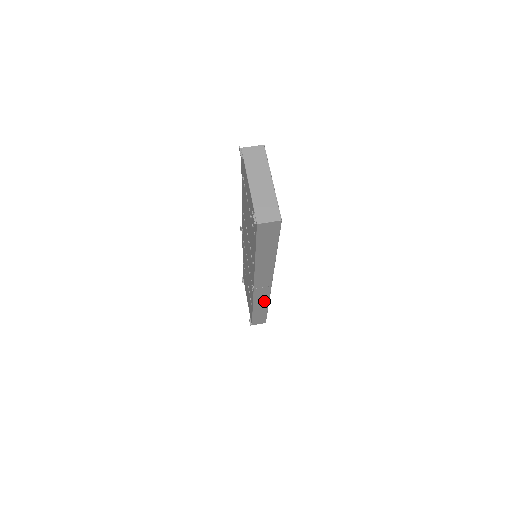
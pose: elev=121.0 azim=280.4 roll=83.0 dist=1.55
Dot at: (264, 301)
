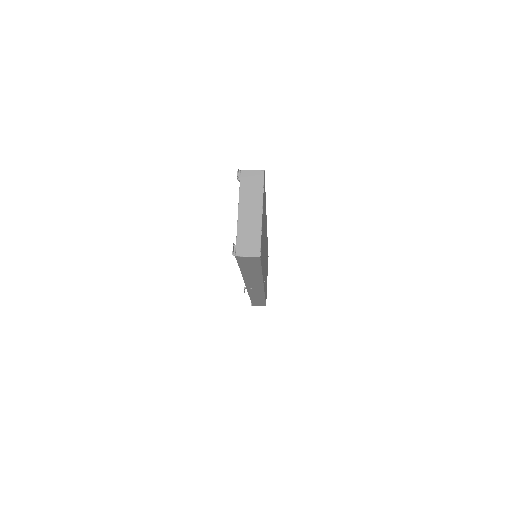
Dot at: (260, 295)
